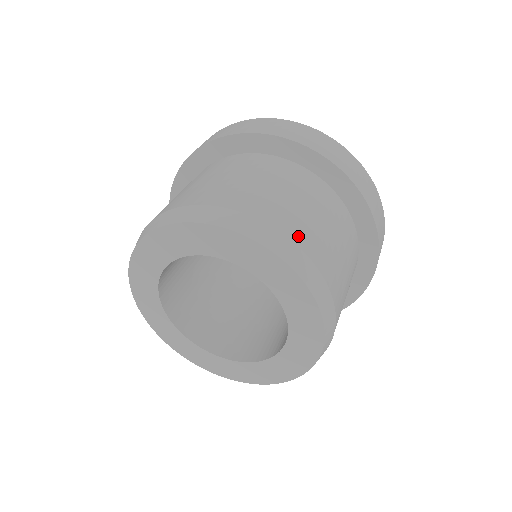
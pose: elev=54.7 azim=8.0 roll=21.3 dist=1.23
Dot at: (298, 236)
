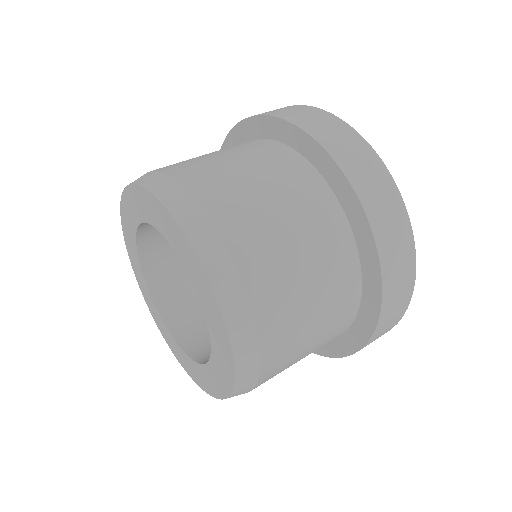
Dot at: (168, 167)
